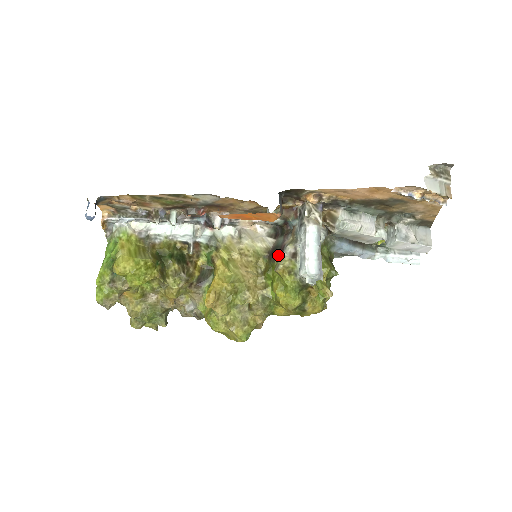
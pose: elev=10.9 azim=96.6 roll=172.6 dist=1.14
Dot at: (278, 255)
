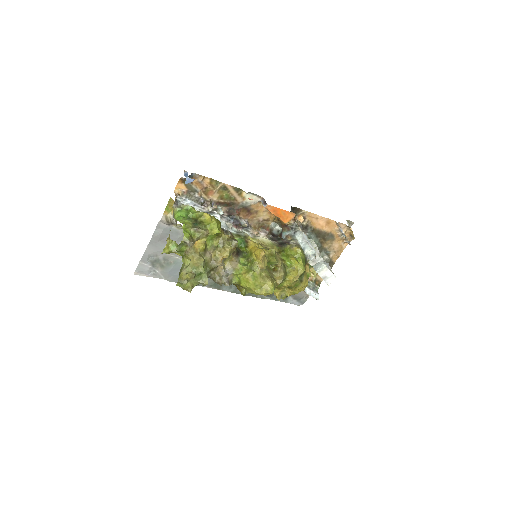
Dot at: (287, 244)
